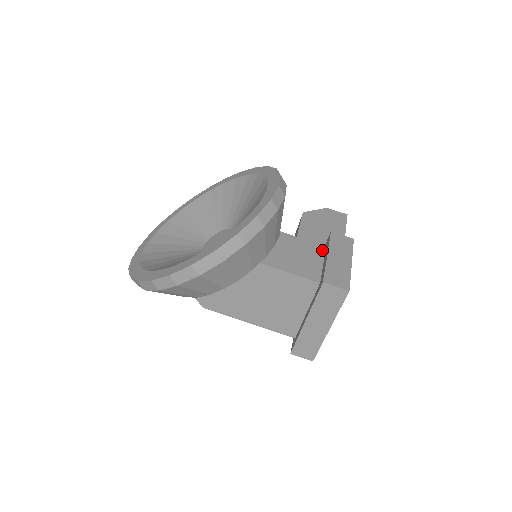
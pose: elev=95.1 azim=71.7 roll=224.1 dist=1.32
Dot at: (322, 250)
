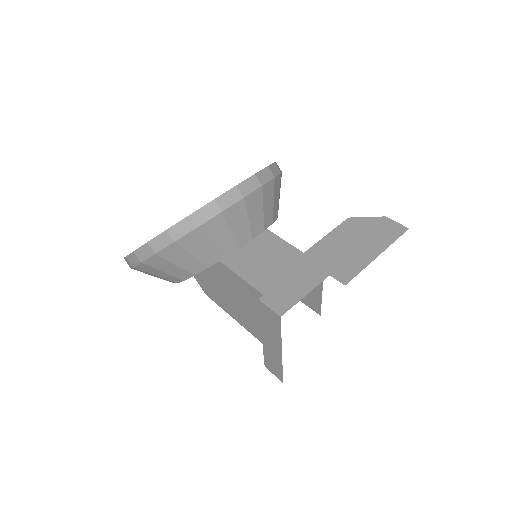
Dot at: occluded
